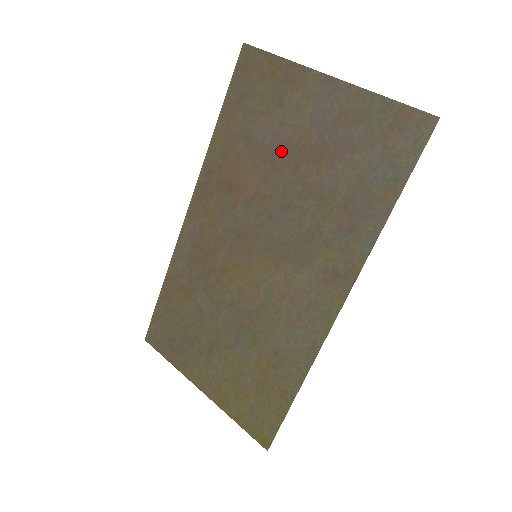
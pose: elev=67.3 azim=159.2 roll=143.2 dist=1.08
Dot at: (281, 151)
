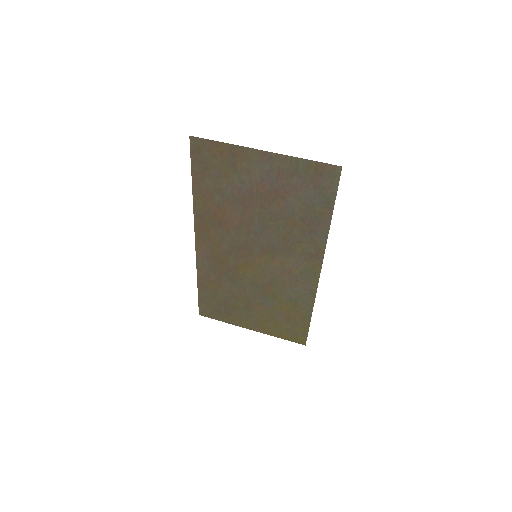
Dot at: (248, 197)
